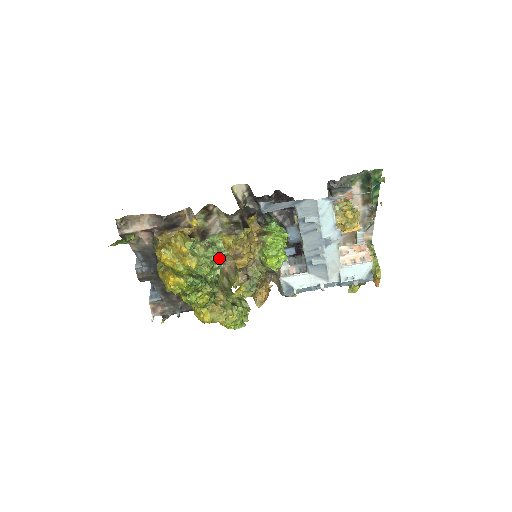
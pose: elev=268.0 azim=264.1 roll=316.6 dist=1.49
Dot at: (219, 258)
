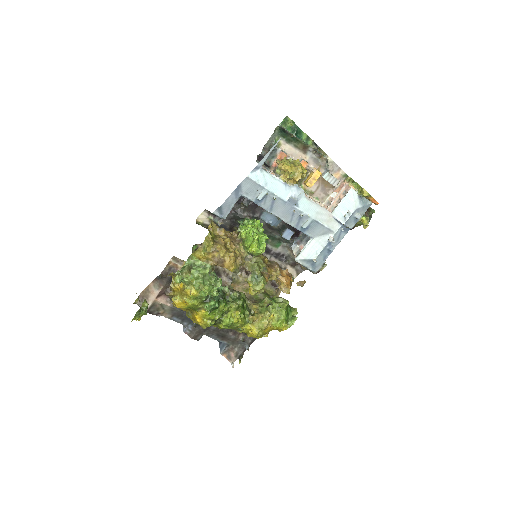
Dot at: (205, 272)
